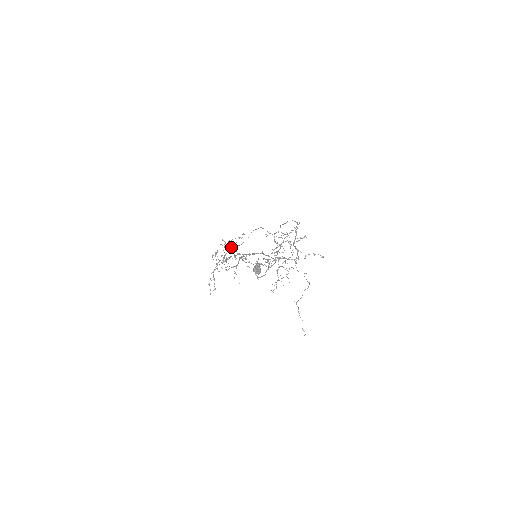
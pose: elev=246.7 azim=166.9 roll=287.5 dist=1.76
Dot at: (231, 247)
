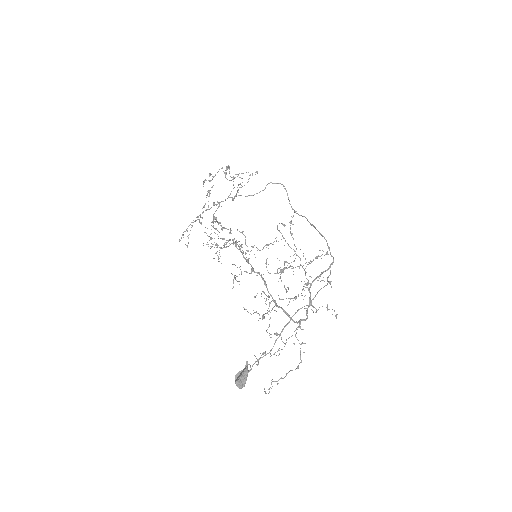
Dot at: occluded
